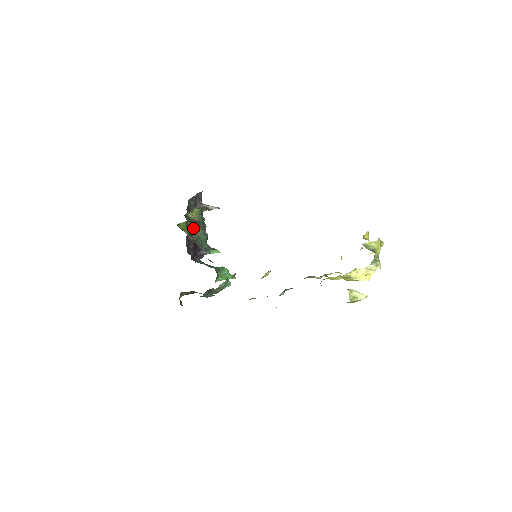
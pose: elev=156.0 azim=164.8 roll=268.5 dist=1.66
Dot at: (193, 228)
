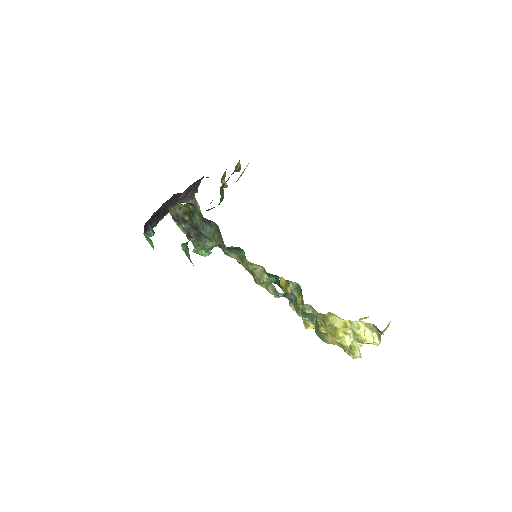
Dot at: occluded
